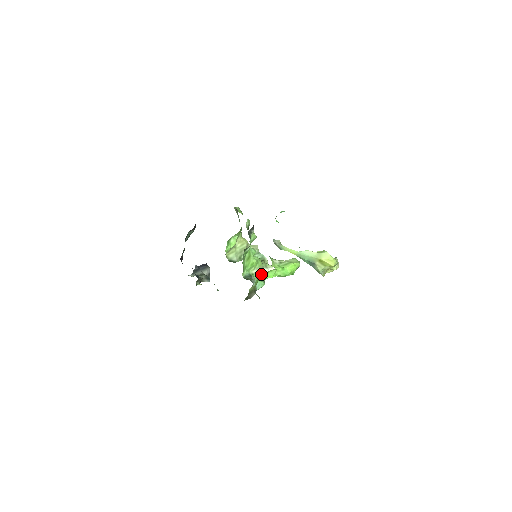
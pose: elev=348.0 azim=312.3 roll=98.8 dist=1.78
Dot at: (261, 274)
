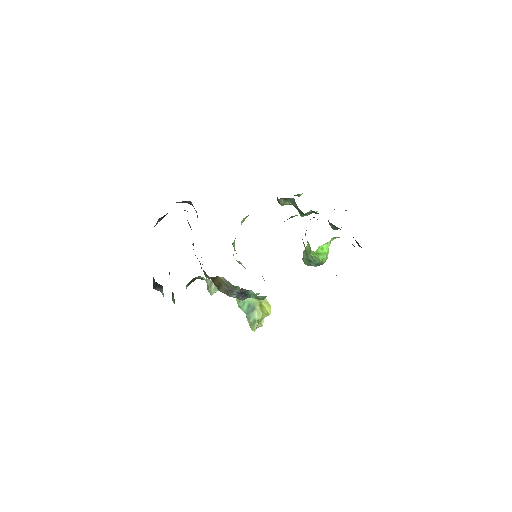
Dot at: occluded
